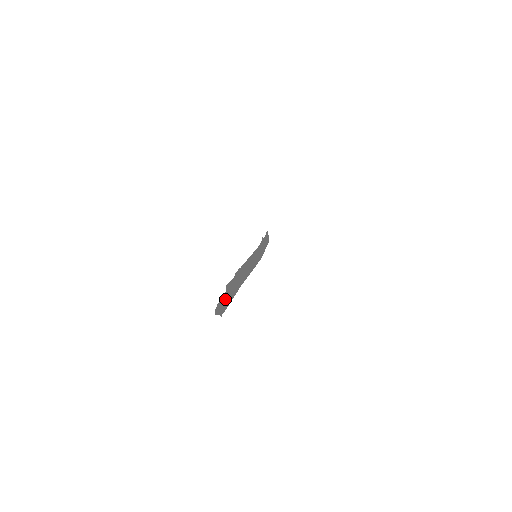
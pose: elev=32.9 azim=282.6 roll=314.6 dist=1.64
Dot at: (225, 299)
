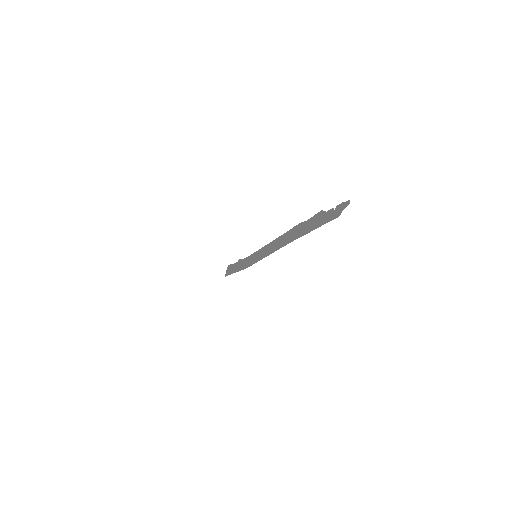
Dot at: (327, 215)
